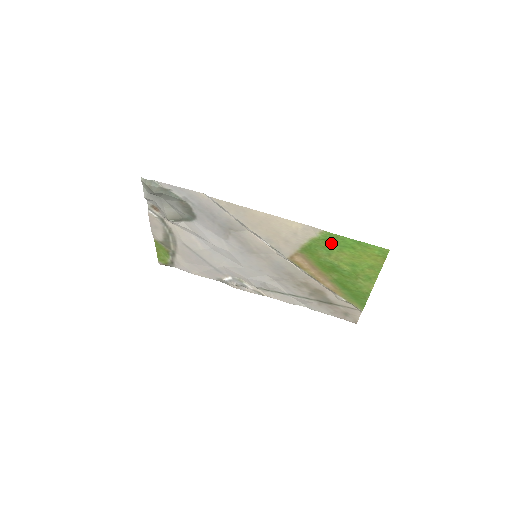
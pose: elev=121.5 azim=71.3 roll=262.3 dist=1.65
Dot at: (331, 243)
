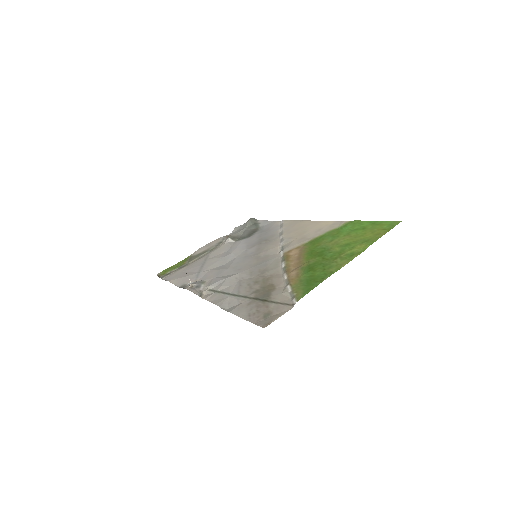
Dot at: (345, 230)
